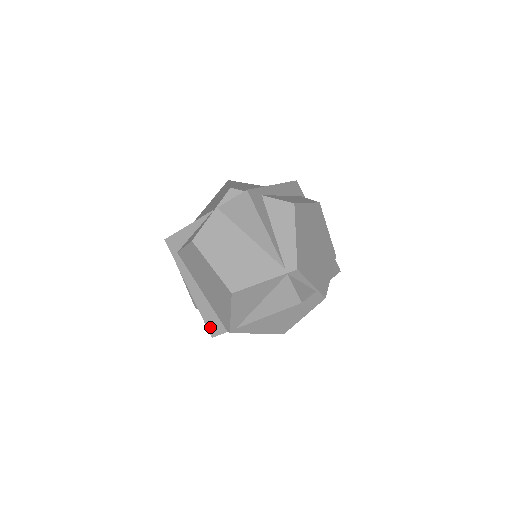
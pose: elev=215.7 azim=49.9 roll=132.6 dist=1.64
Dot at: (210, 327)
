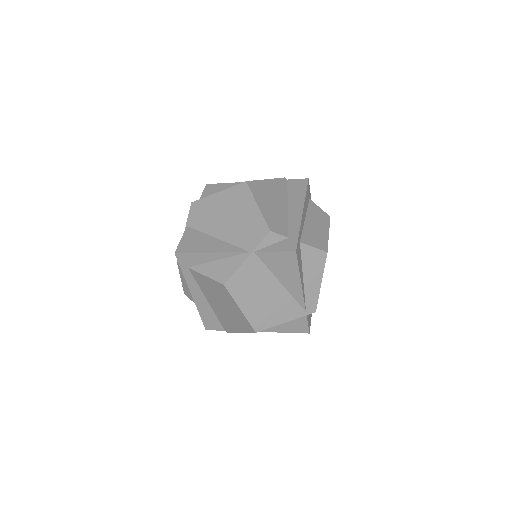
Dot at: (207, 324)
